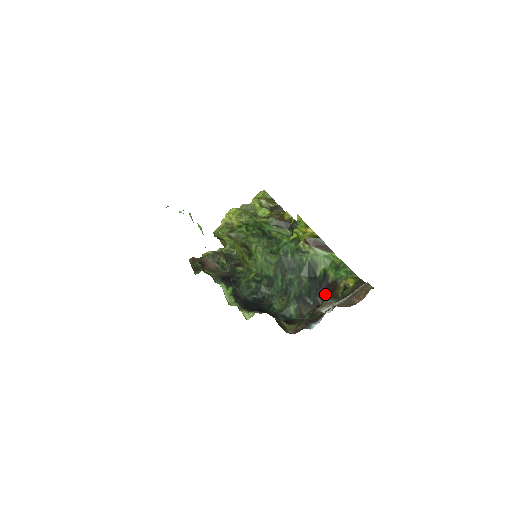
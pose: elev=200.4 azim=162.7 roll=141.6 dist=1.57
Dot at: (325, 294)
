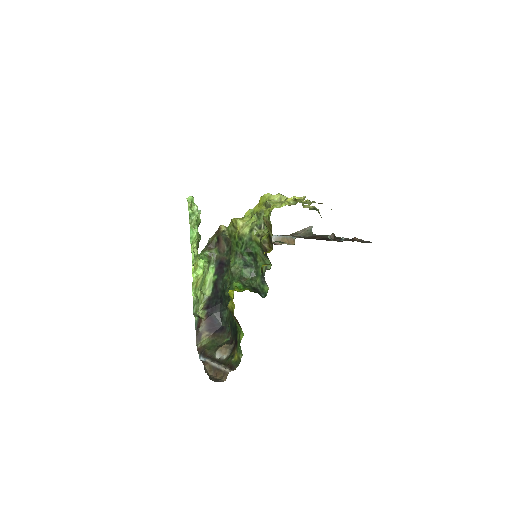
Dot at: (235, 342)
